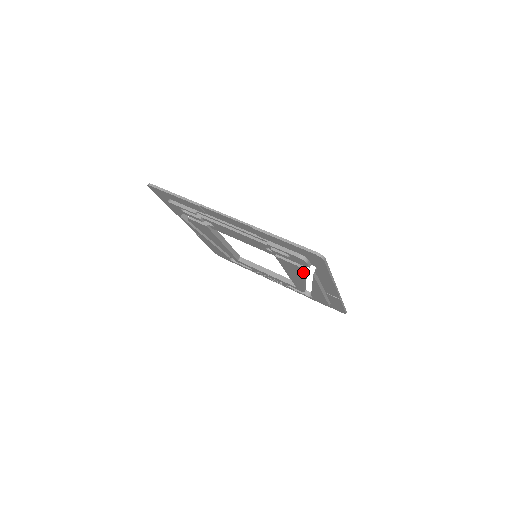
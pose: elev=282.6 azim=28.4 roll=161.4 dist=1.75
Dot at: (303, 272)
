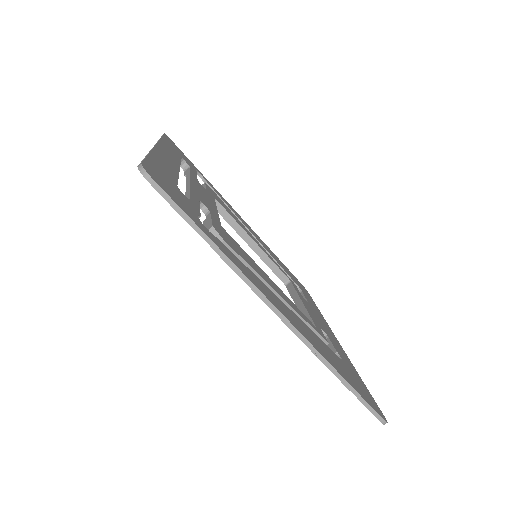
Dot at: occluded
